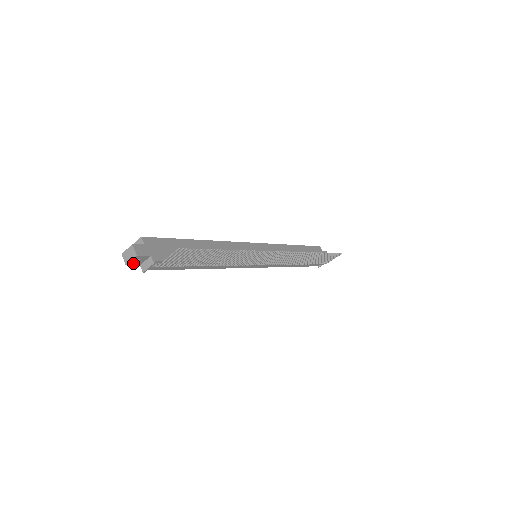
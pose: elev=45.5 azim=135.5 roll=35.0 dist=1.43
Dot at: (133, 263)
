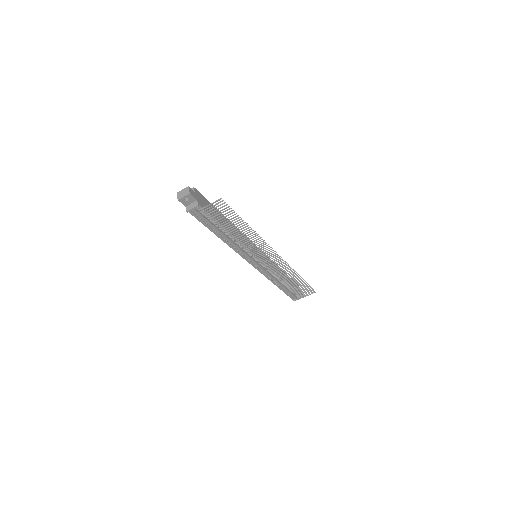
Dot at: (183, 201)
